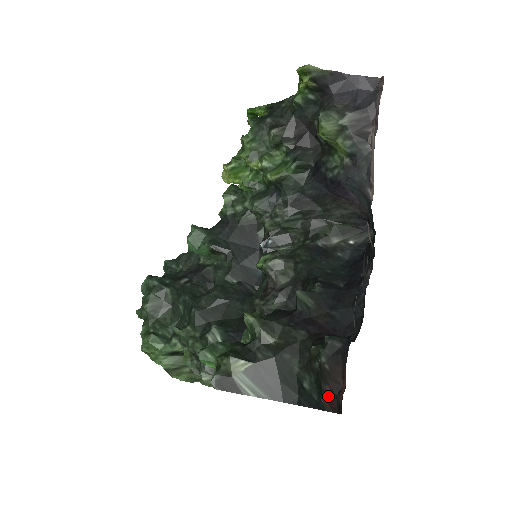
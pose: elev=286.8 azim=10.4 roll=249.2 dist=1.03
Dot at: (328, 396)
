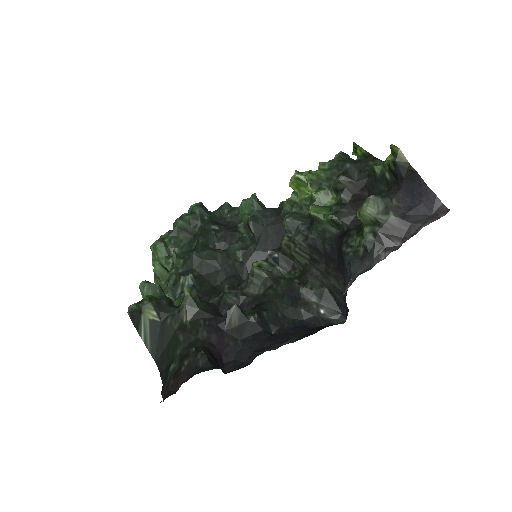
Dot at: (168, 387)
